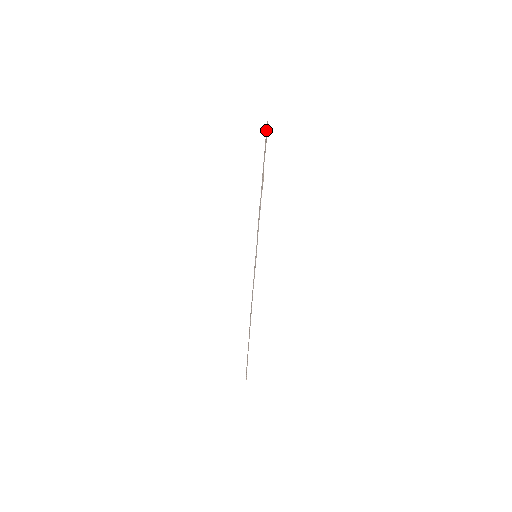
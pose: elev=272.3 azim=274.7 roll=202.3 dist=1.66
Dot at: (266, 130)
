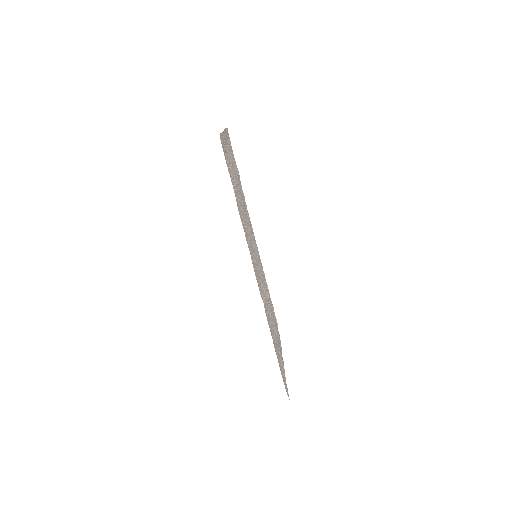
Dot at: occluded
